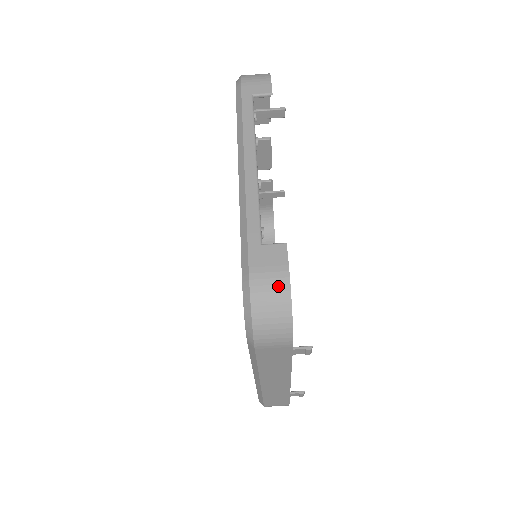
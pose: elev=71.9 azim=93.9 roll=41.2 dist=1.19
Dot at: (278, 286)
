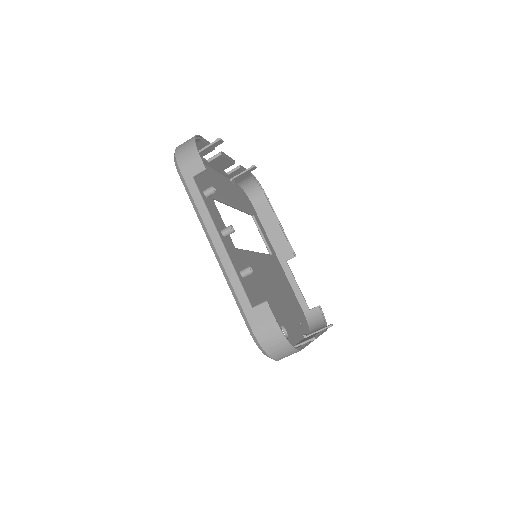
Dot at: (274, 333)
